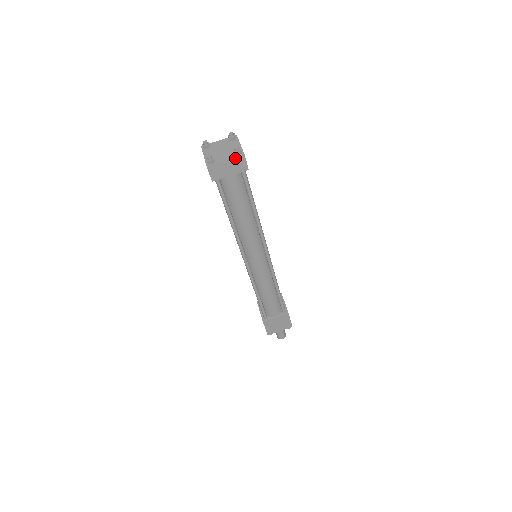
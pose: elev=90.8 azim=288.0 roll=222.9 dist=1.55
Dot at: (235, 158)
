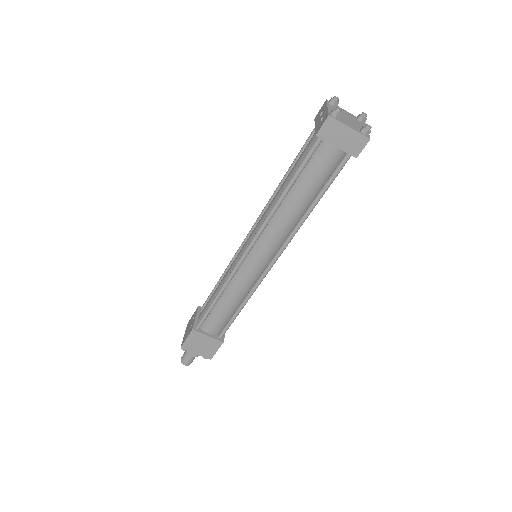
Dot at: (360, 134)
